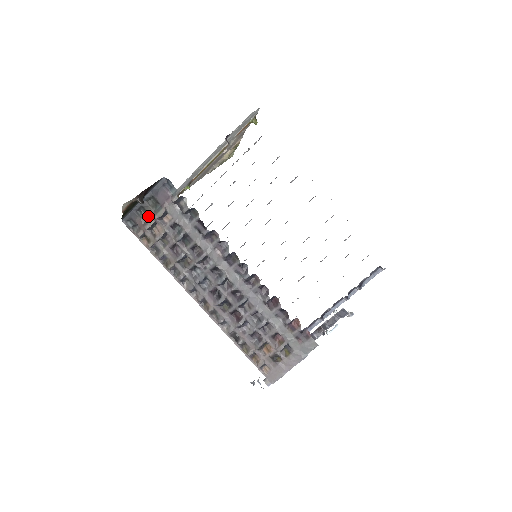
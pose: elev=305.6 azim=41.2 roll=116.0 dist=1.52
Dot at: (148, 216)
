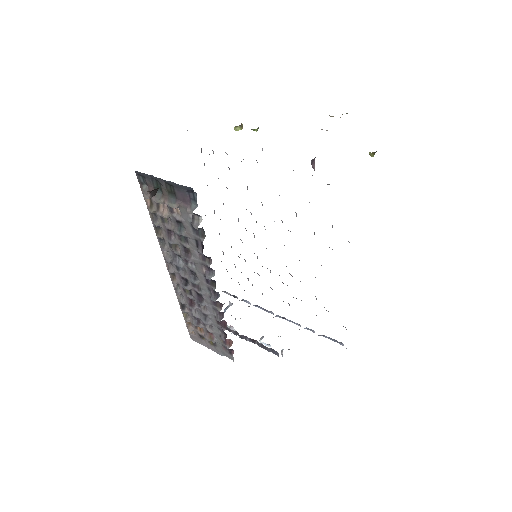
Dot at: (161, 192)
